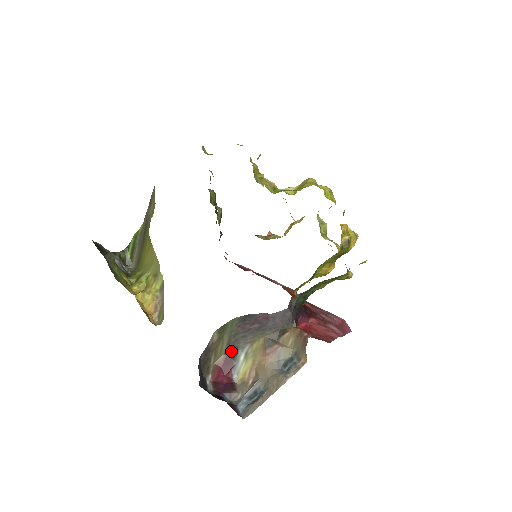
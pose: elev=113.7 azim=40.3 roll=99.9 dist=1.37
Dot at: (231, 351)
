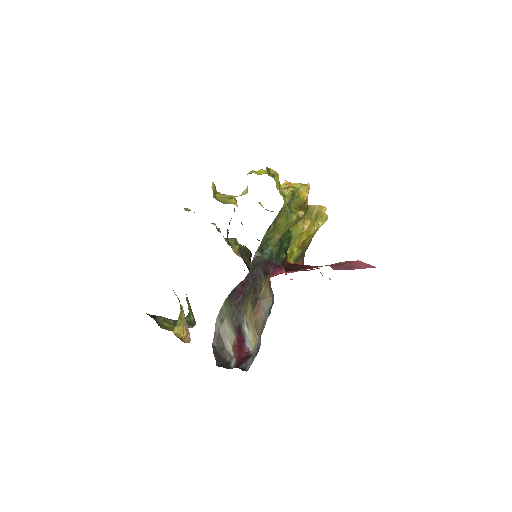
Dot at: (238, 330)
